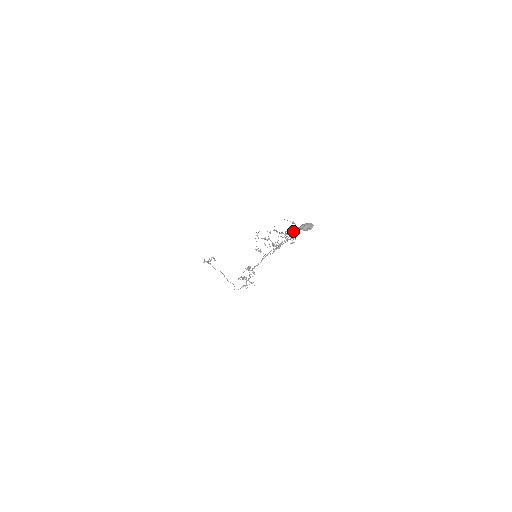
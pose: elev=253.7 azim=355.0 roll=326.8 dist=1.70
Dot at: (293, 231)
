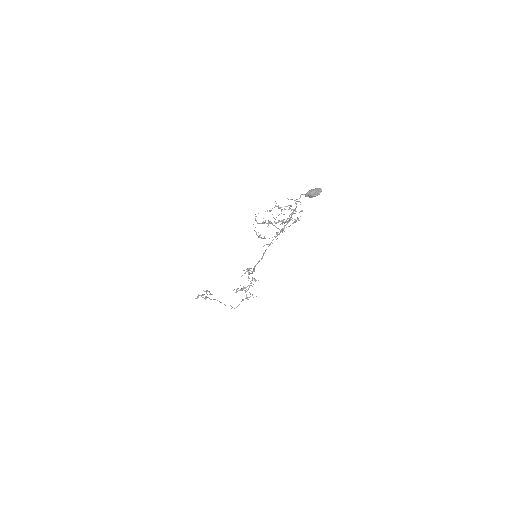
Dot at: occluded
